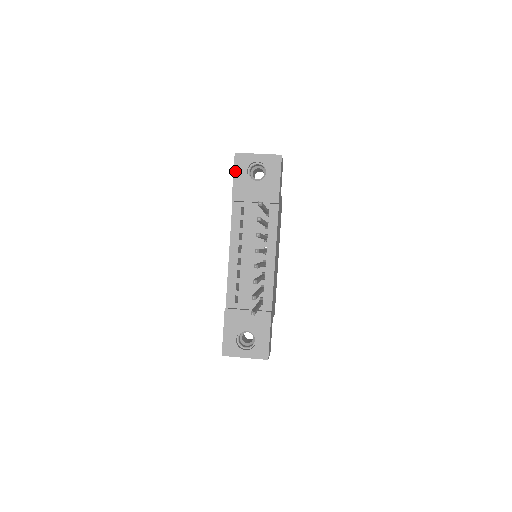
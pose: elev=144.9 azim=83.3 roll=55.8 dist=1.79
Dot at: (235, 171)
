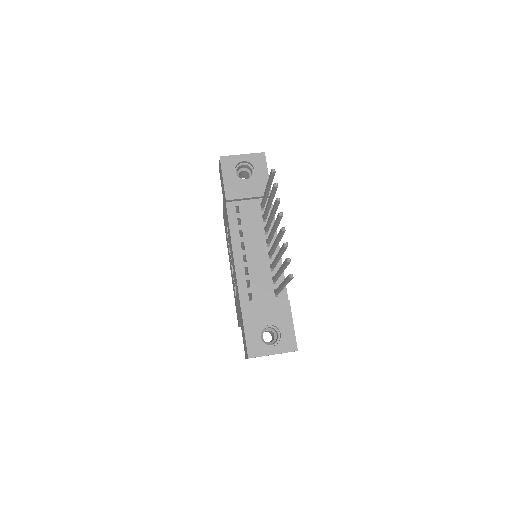
Dot at: (223, 173)
